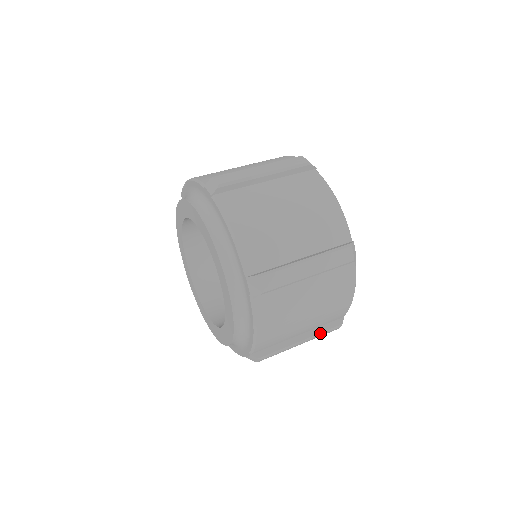
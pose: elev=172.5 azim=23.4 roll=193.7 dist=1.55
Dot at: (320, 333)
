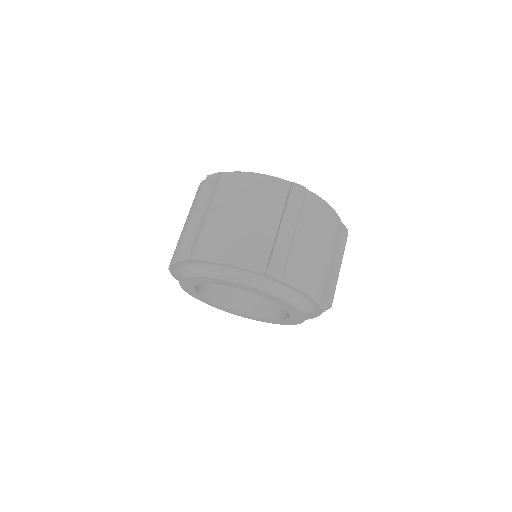
Dot at: (342, 248)
